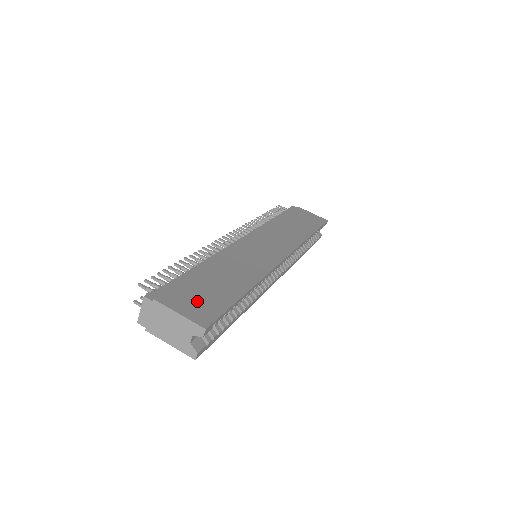
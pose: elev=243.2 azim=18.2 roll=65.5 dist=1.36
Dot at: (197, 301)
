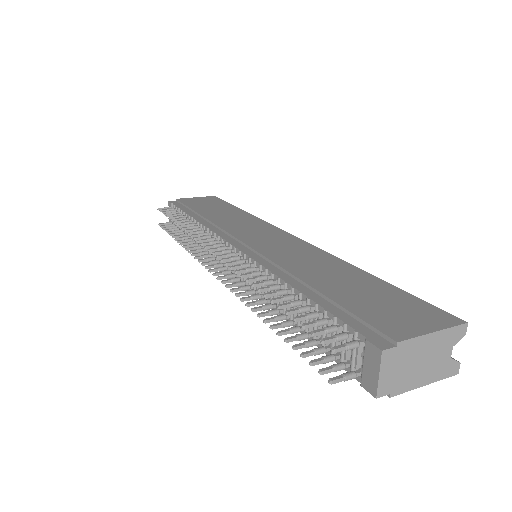
Dot at: (398, 311)
